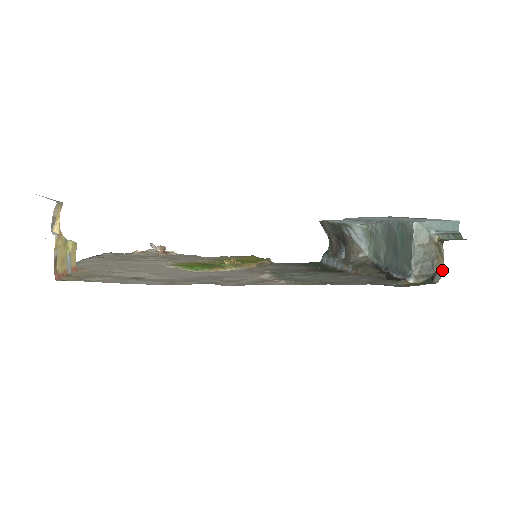
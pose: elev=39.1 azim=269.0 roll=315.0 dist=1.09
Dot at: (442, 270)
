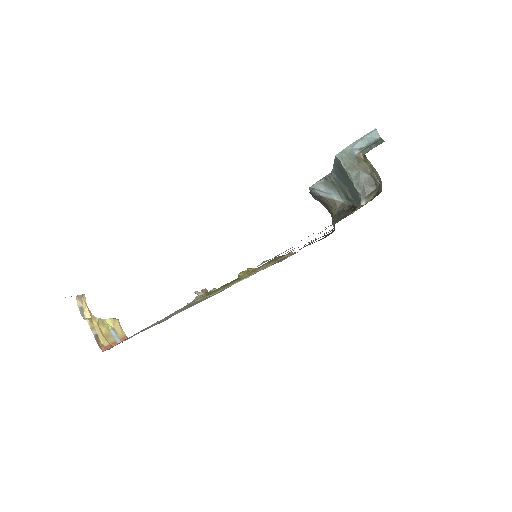
Dot at: (380, 179)
